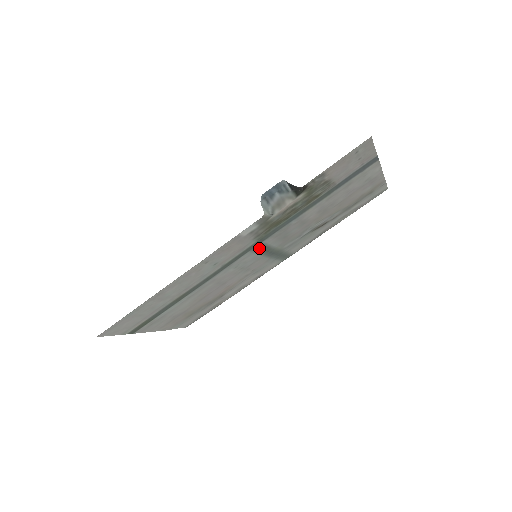
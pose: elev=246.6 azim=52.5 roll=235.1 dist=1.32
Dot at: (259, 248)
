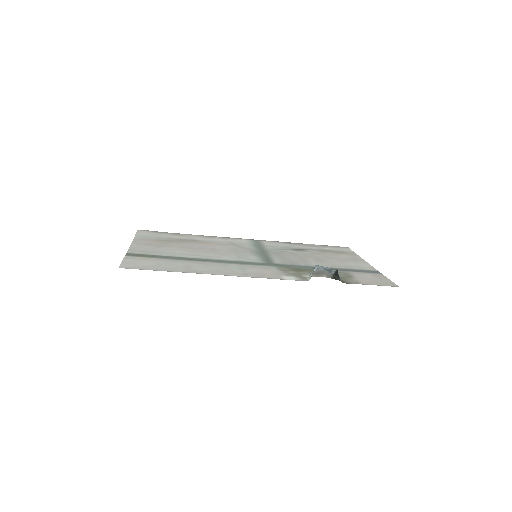
Dot at: (267, 260)
